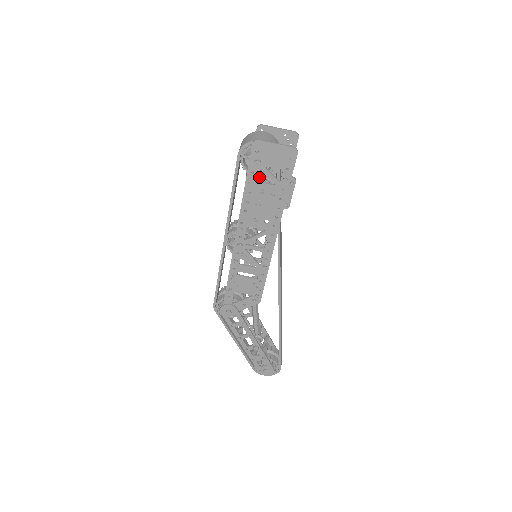
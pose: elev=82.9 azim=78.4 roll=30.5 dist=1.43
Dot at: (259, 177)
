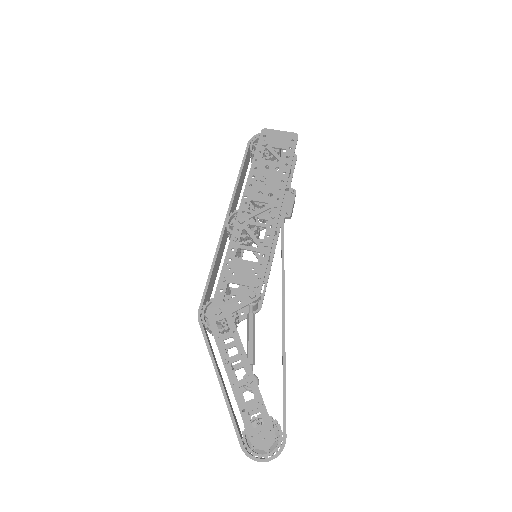
Dot at: occluded
